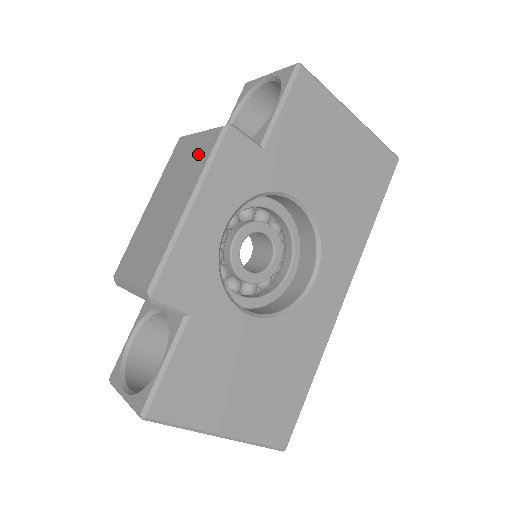
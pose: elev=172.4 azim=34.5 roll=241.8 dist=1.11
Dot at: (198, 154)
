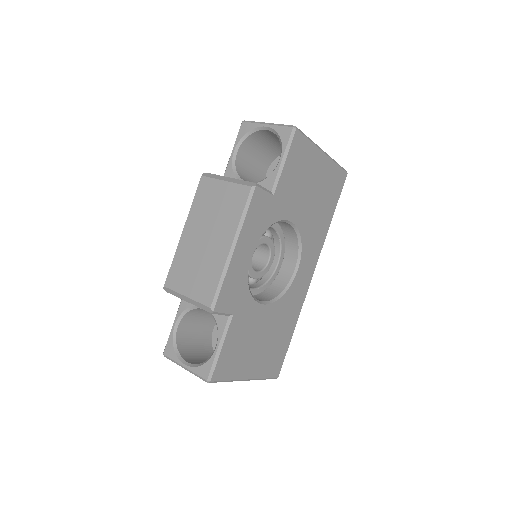
Dot at: (230, 203)
